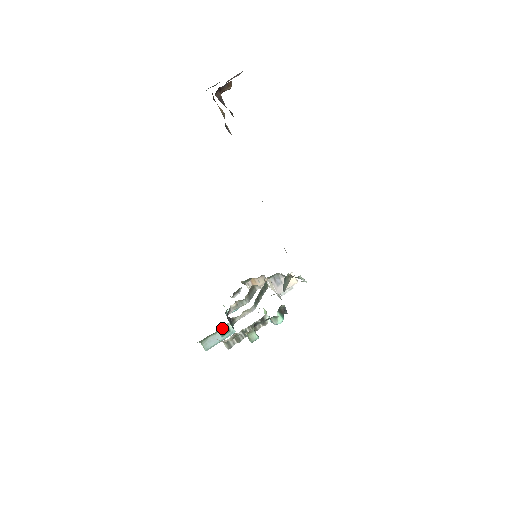
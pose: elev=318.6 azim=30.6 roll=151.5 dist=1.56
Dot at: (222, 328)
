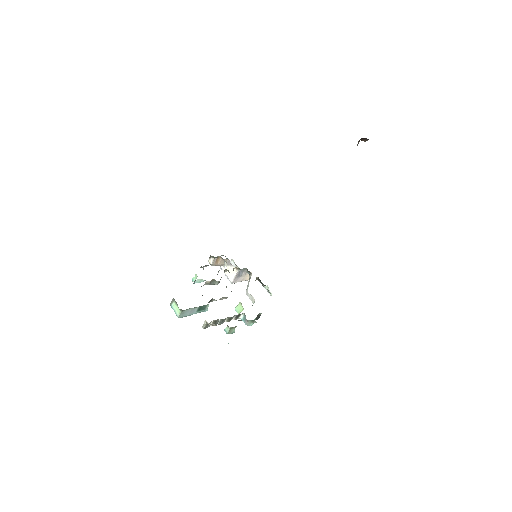
Dot at: (203, 305)
